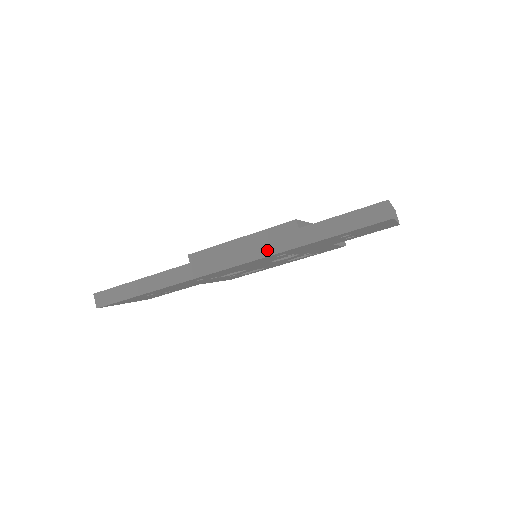
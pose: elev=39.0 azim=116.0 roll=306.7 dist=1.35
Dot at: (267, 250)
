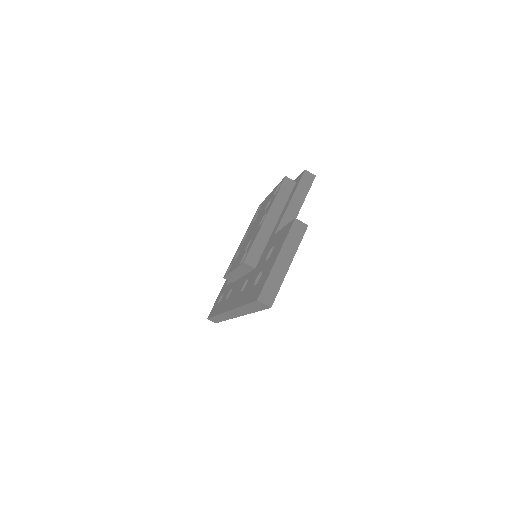
Dot at: (240, 313)
